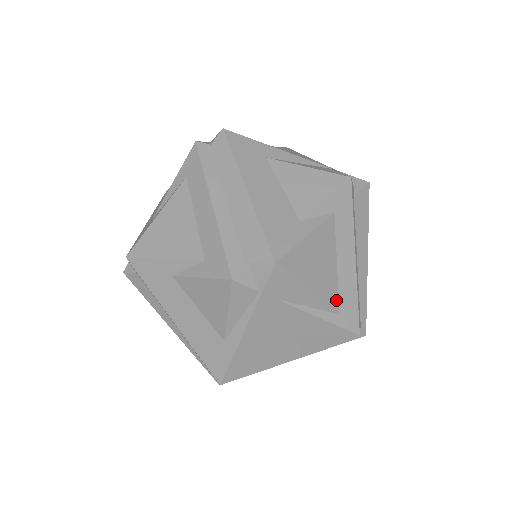
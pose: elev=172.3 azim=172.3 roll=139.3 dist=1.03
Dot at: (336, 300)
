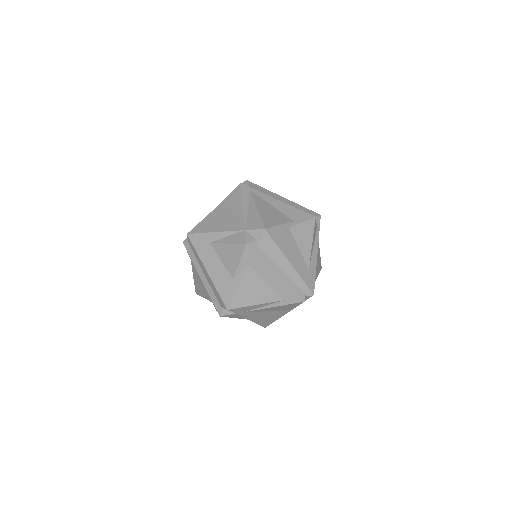
Dot at: (278, 296)
